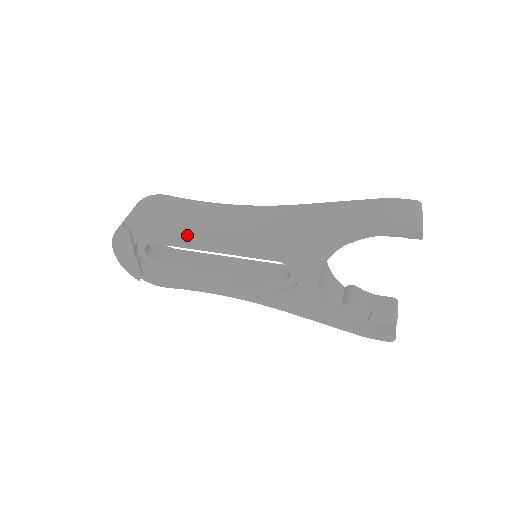
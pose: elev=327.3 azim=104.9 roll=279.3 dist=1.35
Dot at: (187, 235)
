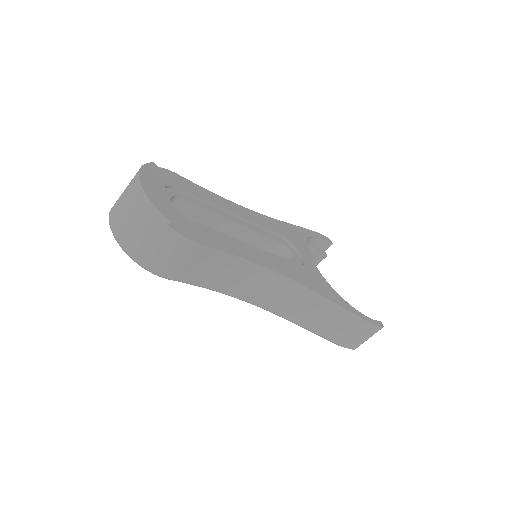
Dot at: (212, 198)
